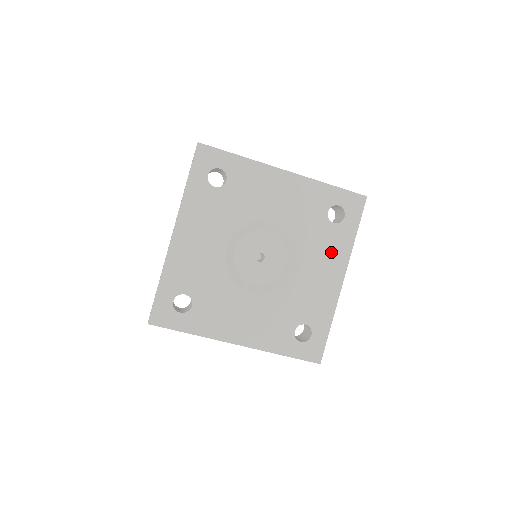
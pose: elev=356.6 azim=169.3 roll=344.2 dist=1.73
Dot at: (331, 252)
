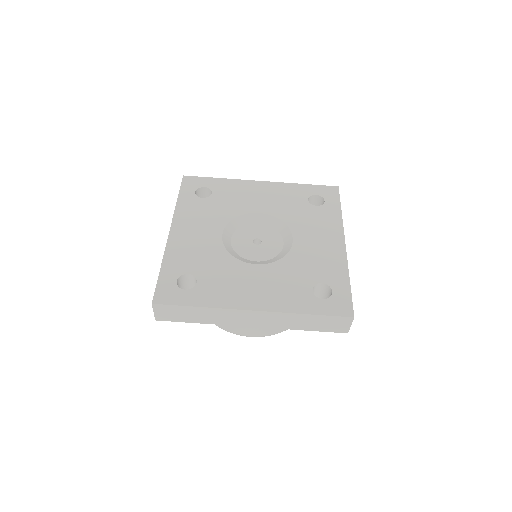
Dot at: (323, 225)
